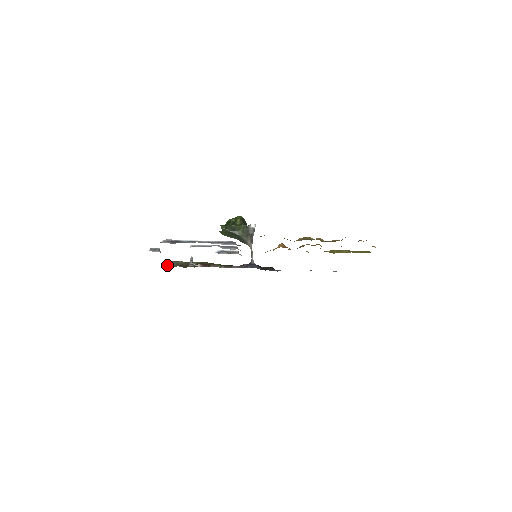
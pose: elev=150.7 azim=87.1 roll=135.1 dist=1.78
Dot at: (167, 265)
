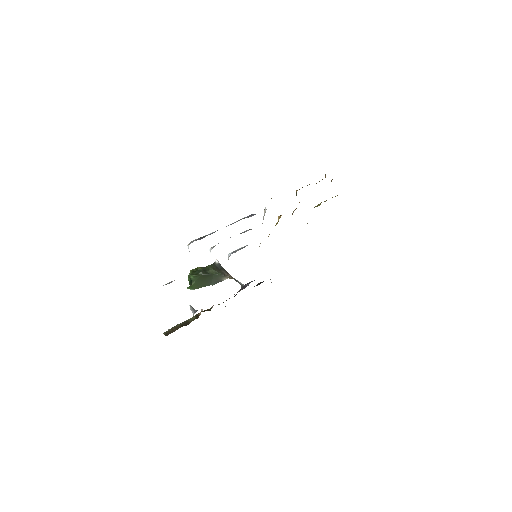
Dot at: (167, 334)
